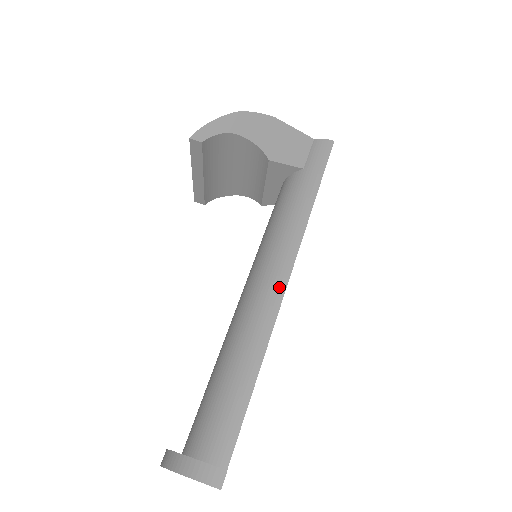
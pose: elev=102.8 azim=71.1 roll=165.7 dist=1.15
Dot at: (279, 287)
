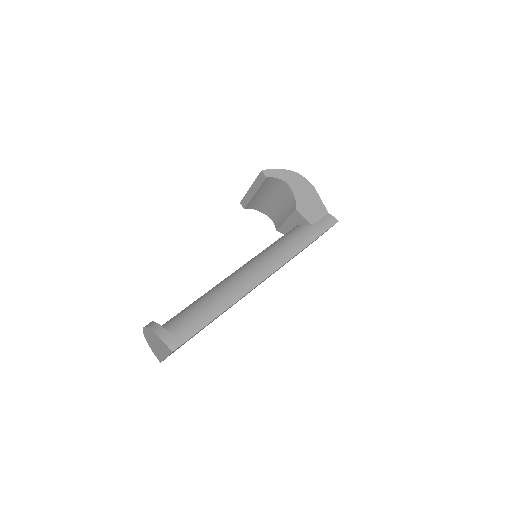
Dot at: (258, 279)
